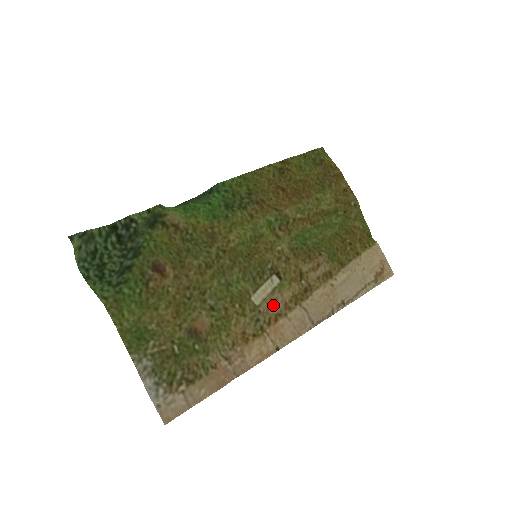
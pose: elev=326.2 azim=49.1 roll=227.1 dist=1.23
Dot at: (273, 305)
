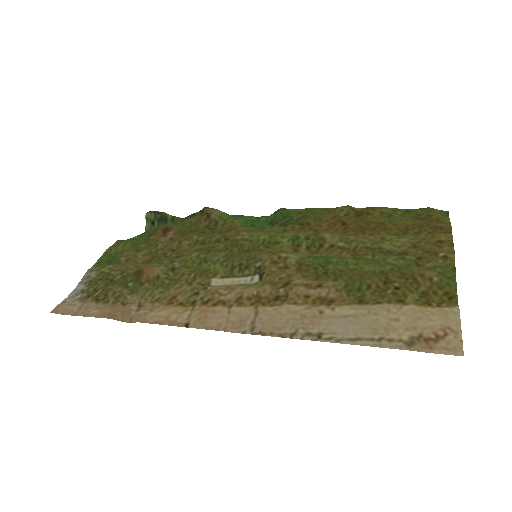
Dot at: (226, 292)
